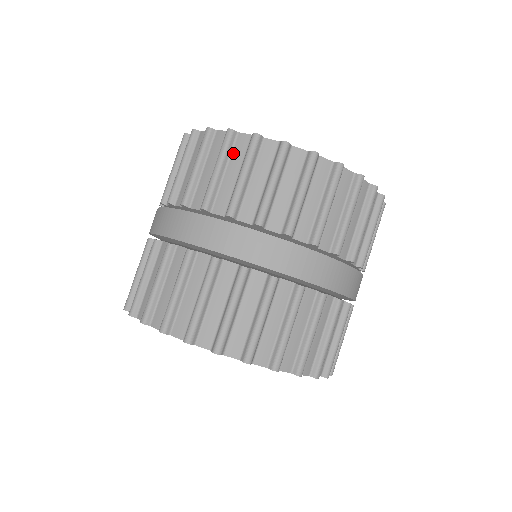
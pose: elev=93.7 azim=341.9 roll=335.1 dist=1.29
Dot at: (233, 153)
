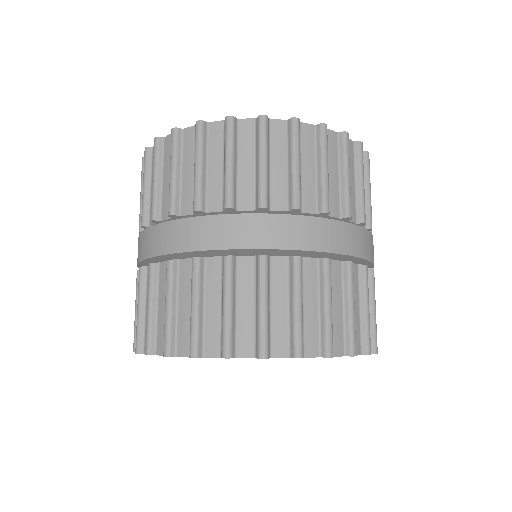
Dot at: occluded
